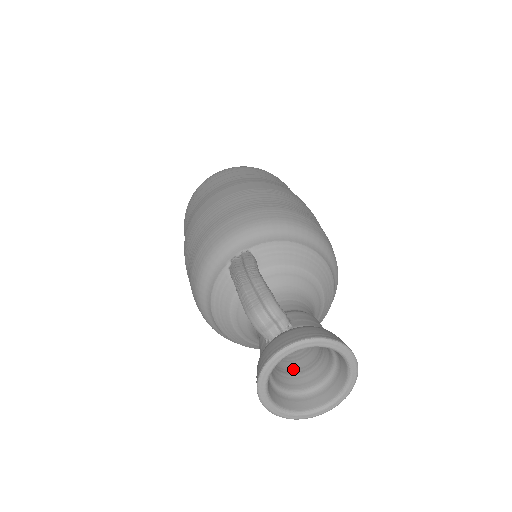
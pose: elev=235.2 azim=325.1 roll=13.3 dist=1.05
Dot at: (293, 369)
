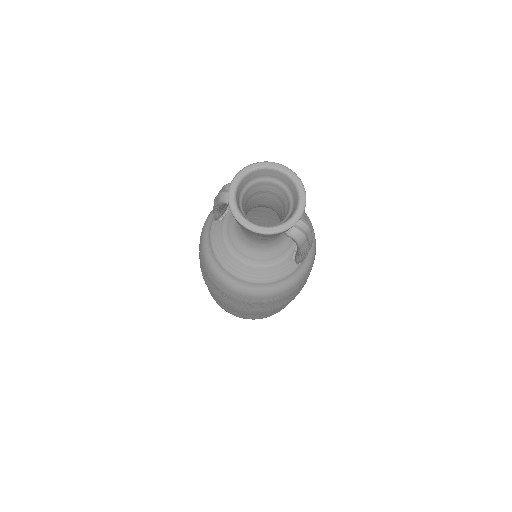
Dot at: occluded
